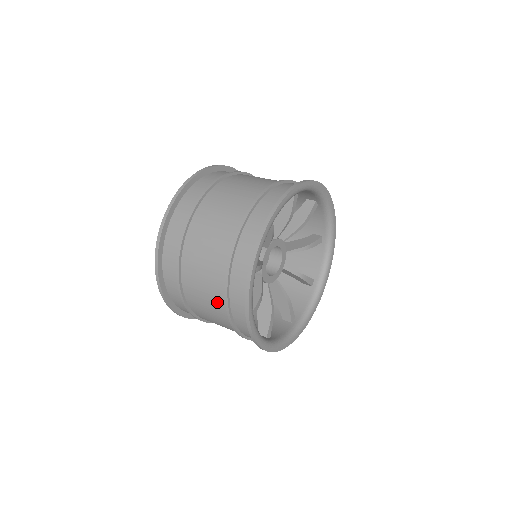
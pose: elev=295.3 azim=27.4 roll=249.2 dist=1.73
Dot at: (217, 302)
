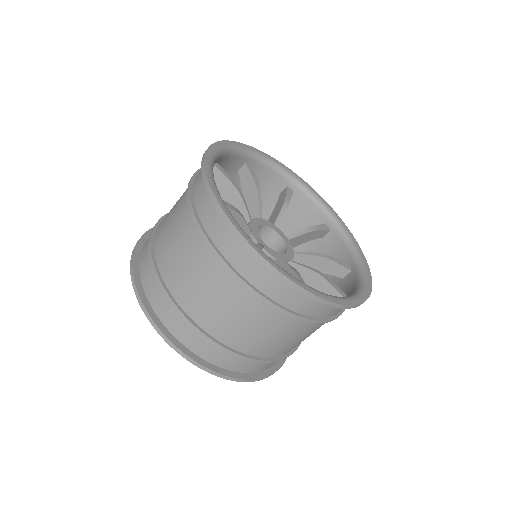
Dot at: (205, 263)
